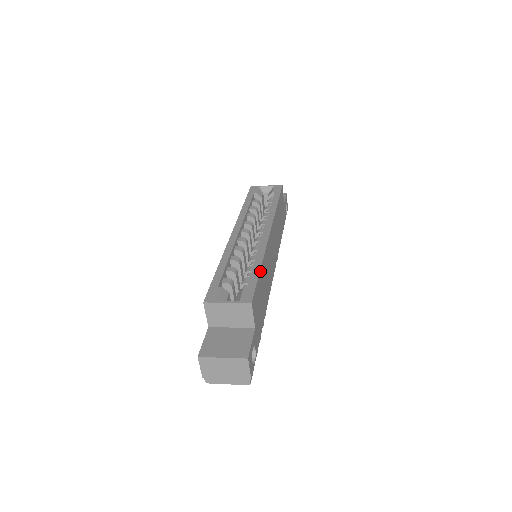
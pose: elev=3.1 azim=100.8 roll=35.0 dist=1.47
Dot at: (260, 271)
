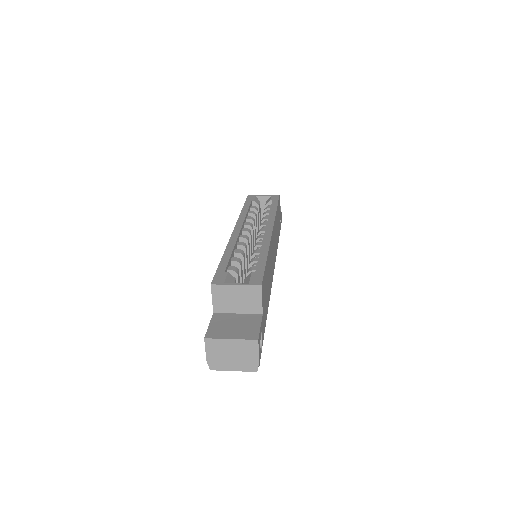
Dot at: (266, 261)
